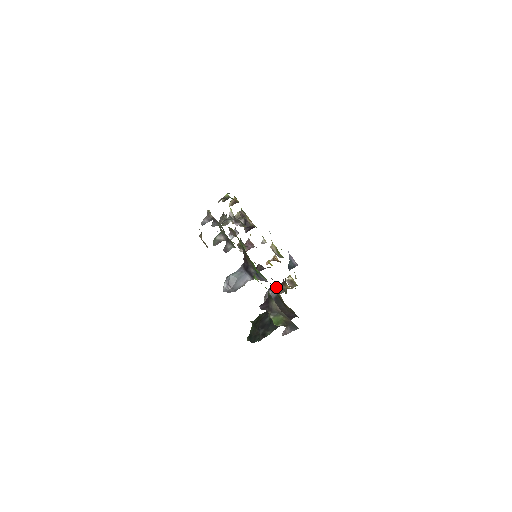
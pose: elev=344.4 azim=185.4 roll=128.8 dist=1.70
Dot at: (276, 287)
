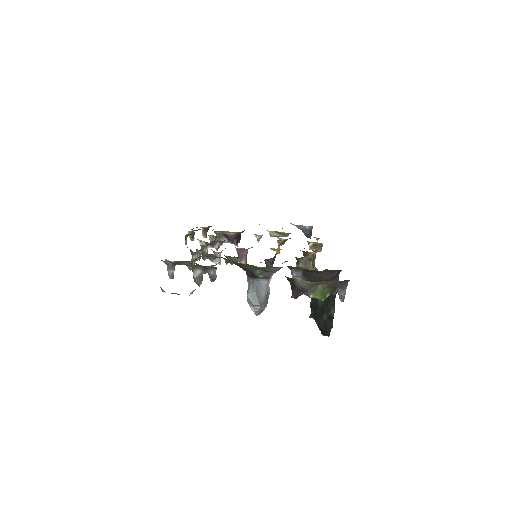
Dot at: (300, 264)
